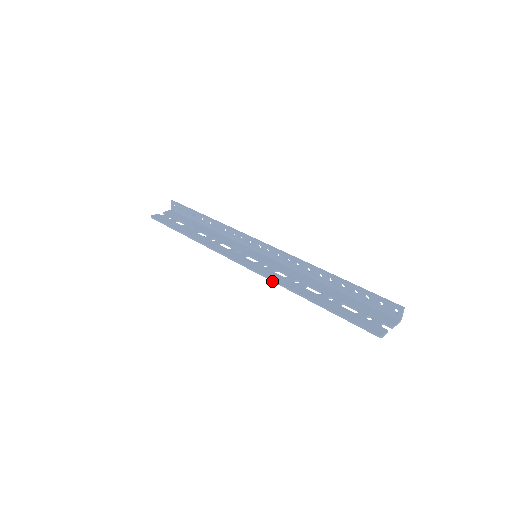
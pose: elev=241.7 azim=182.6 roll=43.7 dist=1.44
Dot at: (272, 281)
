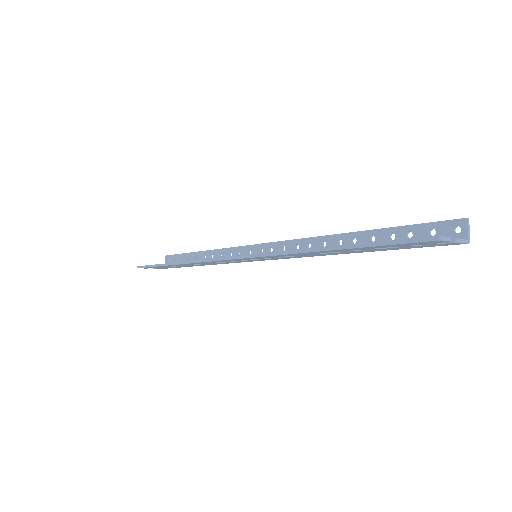
Dot at: (273, 255)
